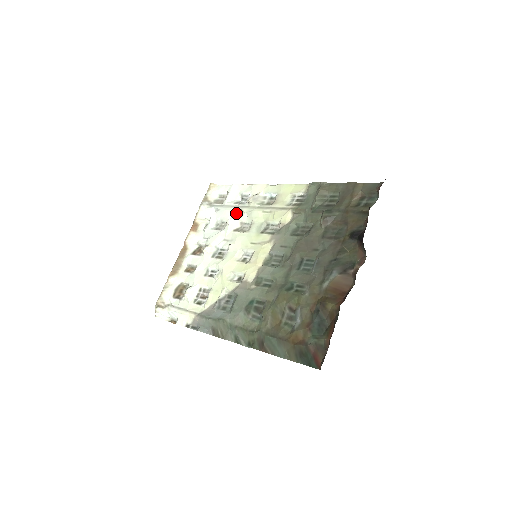
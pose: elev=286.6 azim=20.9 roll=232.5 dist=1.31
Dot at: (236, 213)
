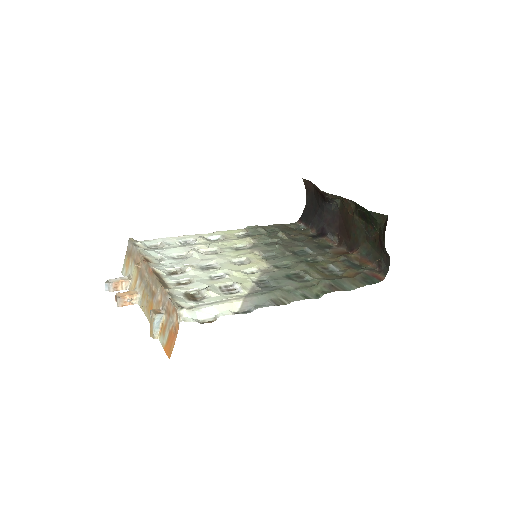
Dot at: (191, 248)
